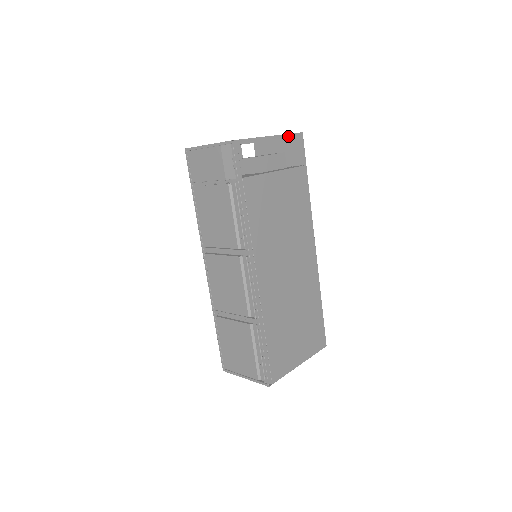
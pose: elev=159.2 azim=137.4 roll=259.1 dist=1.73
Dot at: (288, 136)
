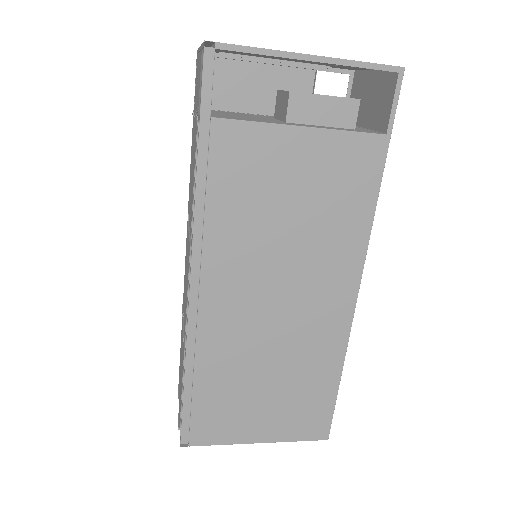
Dot at: (360, 66)
